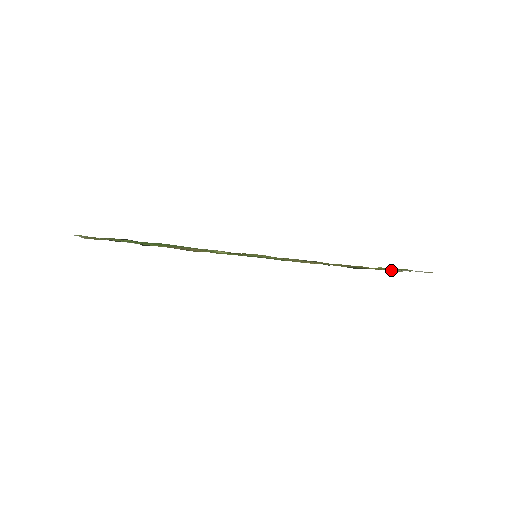
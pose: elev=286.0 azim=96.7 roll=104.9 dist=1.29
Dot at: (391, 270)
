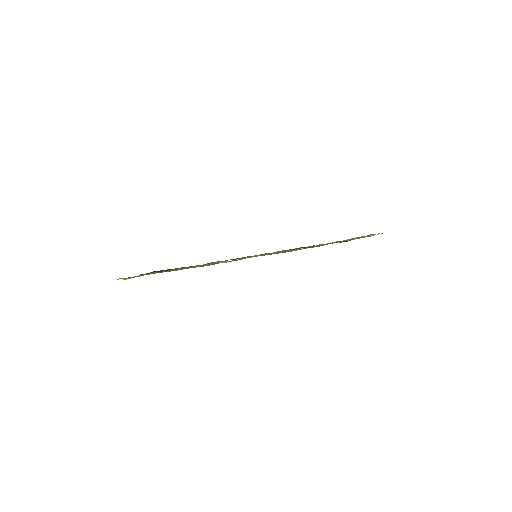
Dot at: (364, 237)
